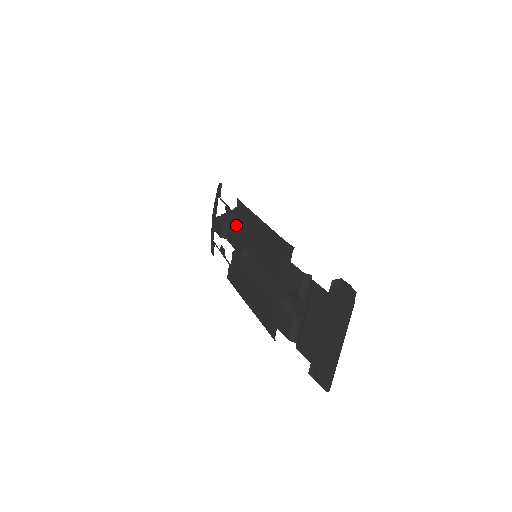
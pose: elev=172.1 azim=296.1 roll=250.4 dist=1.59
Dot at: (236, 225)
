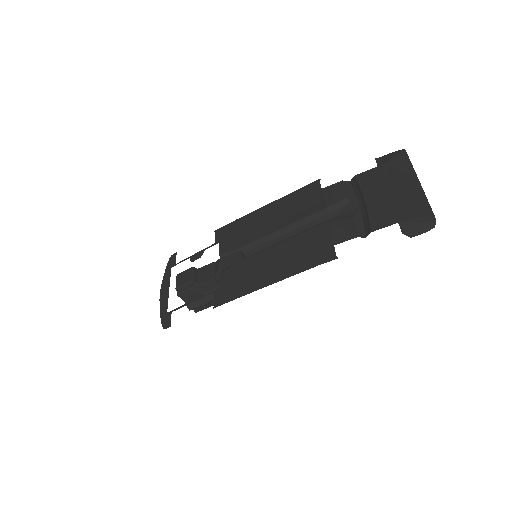
Dot at: (219, 248)
